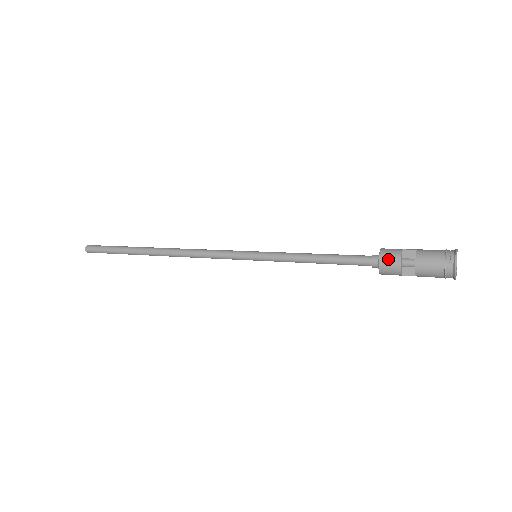
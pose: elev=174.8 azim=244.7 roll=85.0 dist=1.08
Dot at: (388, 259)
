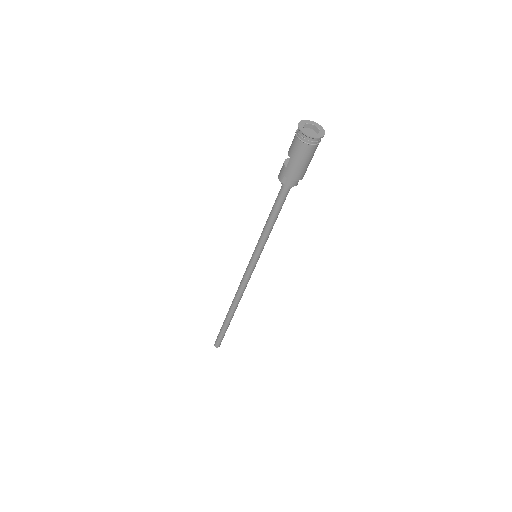
Dot at: occluded
